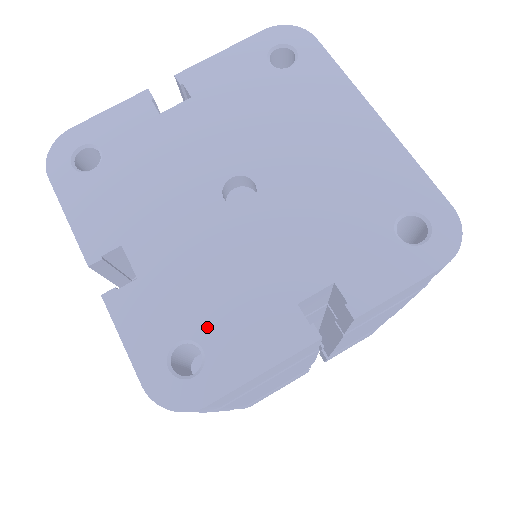
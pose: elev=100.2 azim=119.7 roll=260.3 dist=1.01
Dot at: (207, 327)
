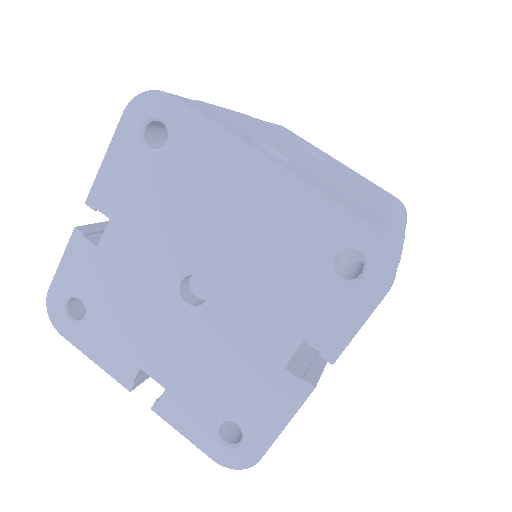
Dot at: (230, 408)
